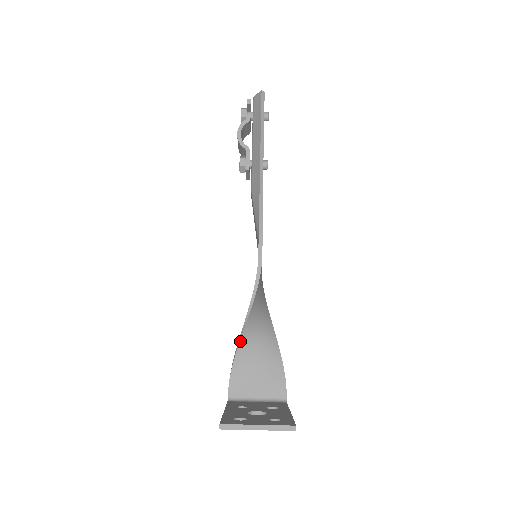
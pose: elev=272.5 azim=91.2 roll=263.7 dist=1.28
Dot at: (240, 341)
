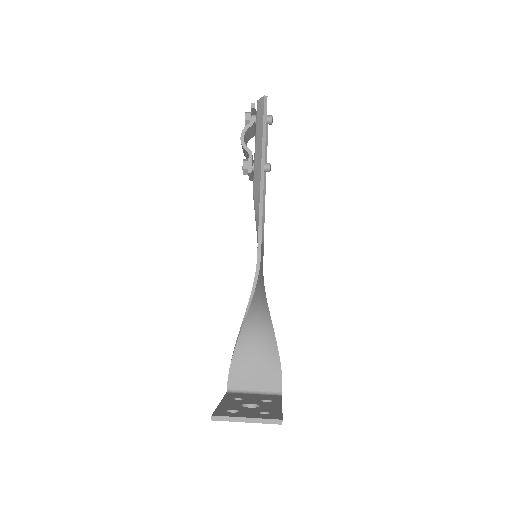
Dot at: (239, 336)
